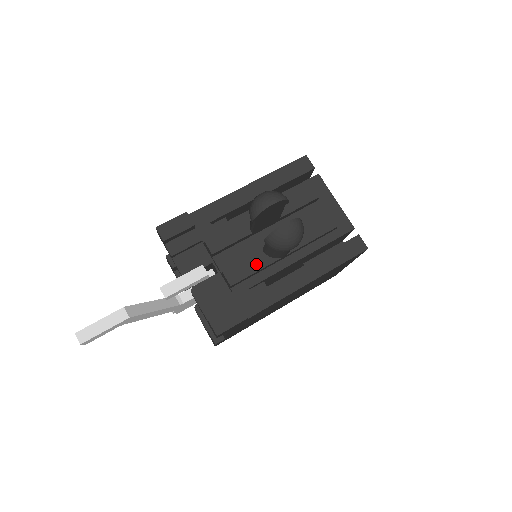
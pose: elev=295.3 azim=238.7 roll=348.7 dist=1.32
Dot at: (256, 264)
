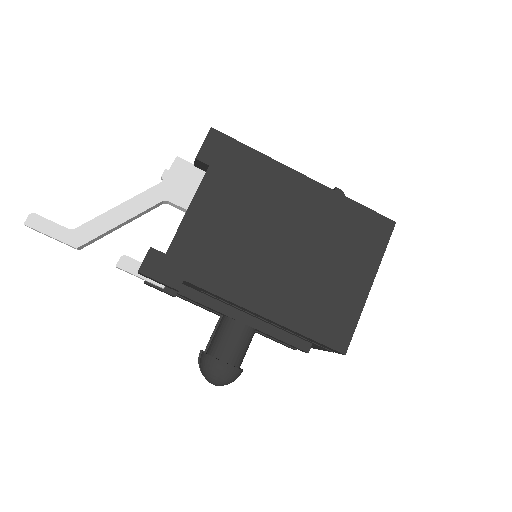
Dot at: (207, 310)
